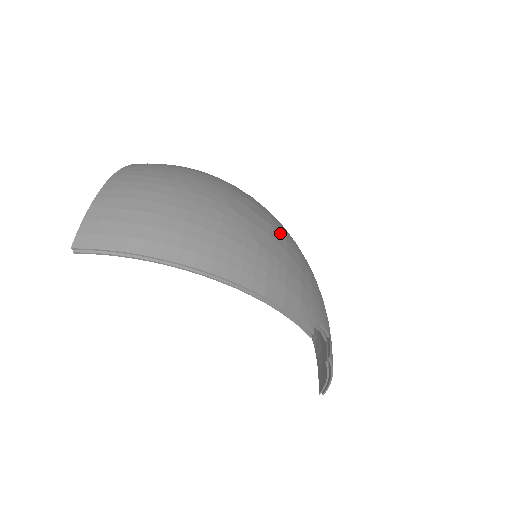
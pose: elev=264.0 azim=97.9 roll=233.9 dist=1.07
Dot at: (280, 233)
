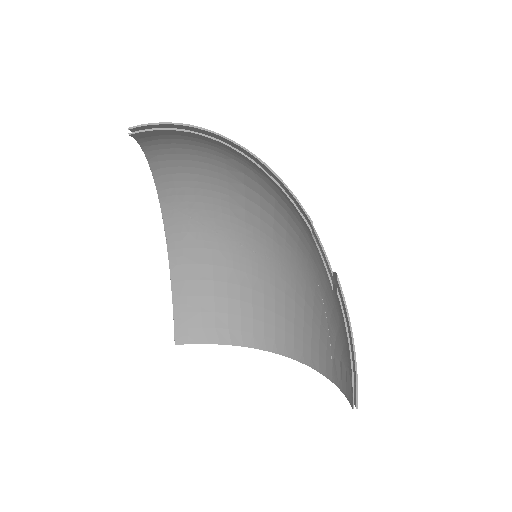
Dot at: occluded
